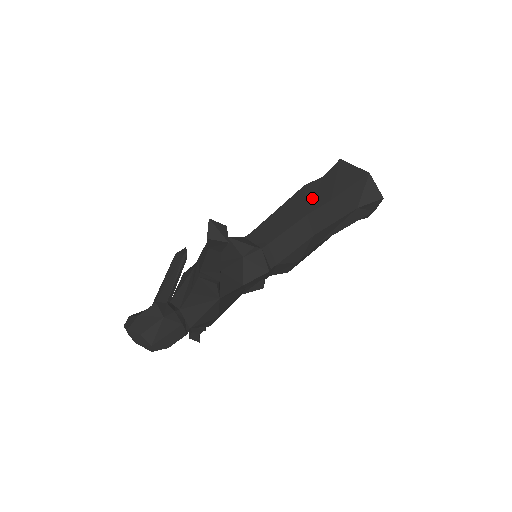
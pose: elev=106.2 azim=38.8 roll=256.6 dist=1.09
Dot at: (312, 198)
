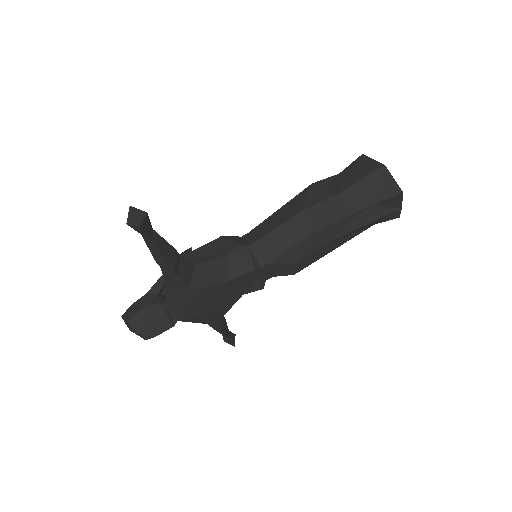
Dot at: (314, 195)
